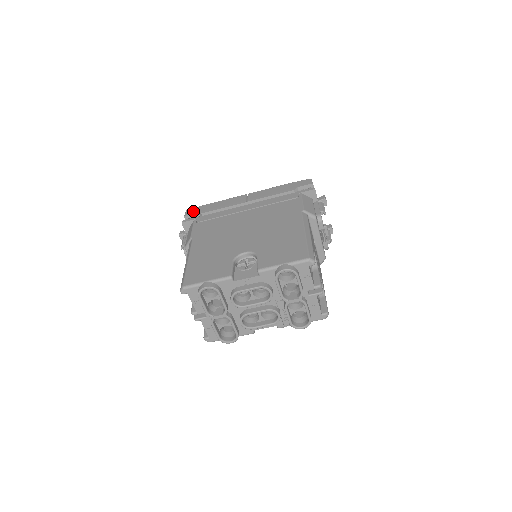
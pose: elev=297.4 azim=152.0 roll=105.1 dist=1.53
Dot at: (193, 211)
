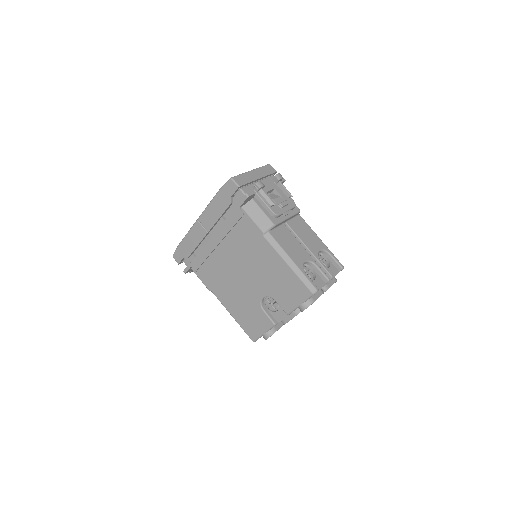
Dot at: (179, 257)
